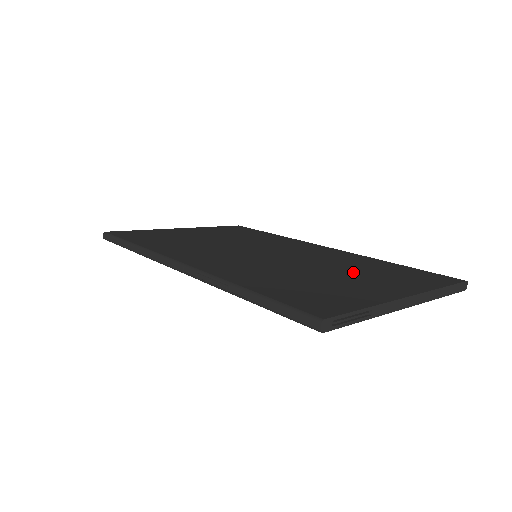
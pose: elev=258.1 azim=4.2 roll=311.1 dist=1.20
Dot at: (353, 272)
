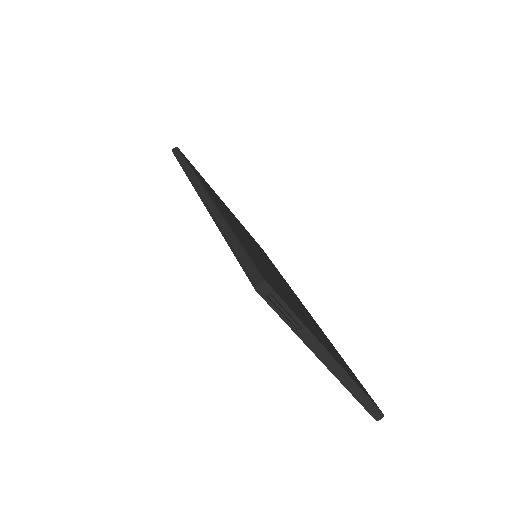
Dot at: (311, 322)
